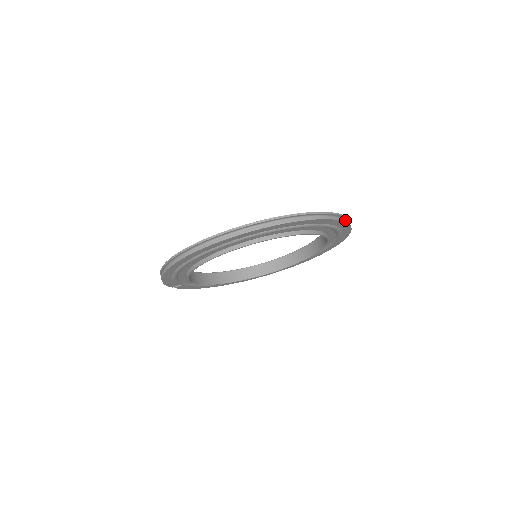
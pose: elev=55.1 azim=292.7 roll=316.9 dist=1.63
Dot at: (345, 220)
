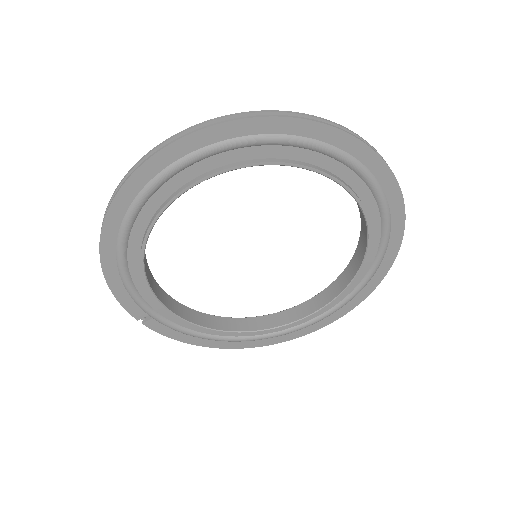
Dot at: (379, 155)
